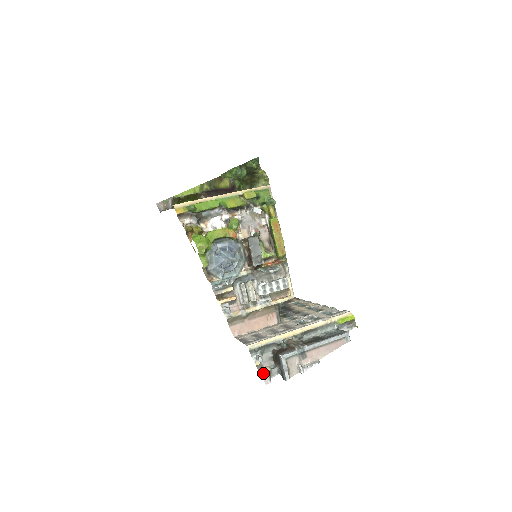
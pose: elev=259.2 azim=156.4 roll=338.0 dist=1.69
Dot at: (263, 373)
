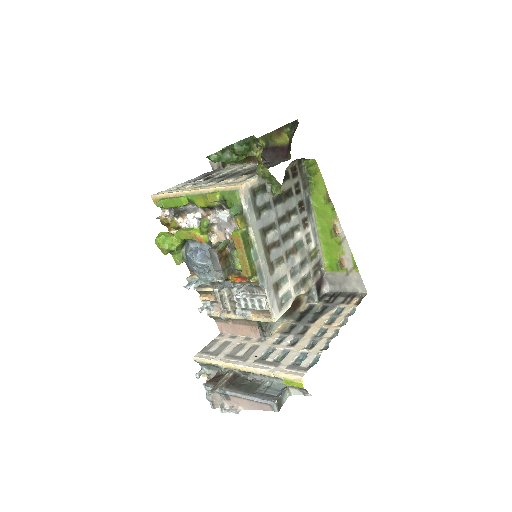
Dot at: occluded
